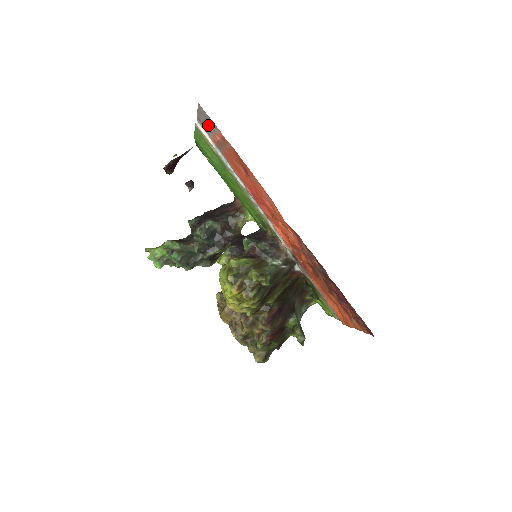
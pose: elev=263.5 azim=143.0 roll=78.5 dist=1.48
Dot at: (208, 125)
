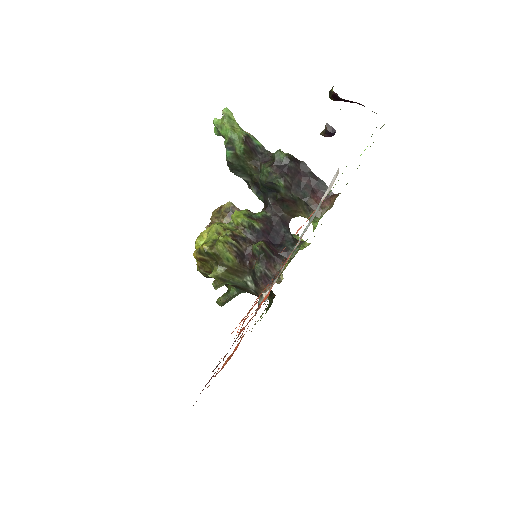
Dot at: occluded
